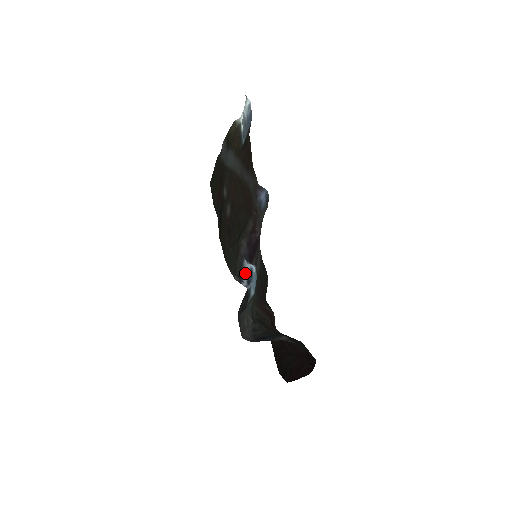
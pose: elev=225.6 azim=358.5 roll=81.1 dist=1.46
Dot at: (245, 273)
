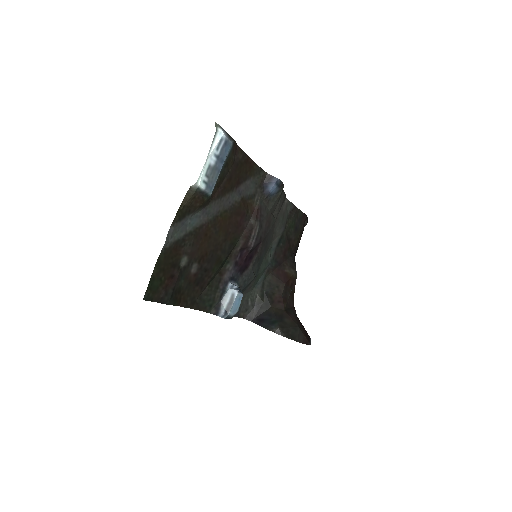
Dot at: (225, 301)
